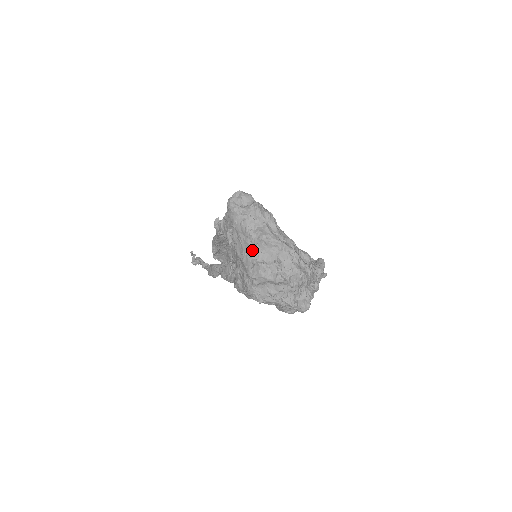
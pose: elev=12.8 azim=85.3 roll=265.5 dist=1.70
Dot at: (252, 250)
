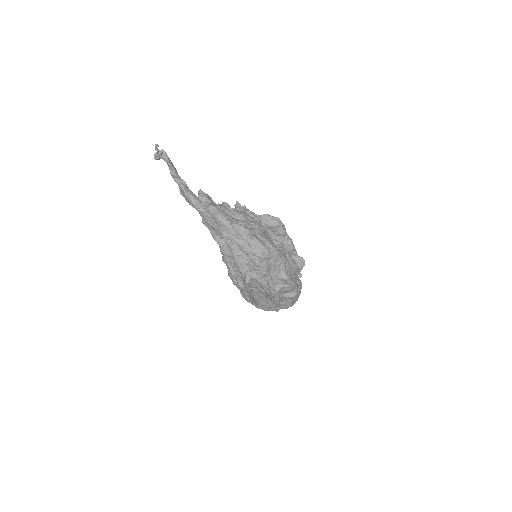
Dot at: occluded
